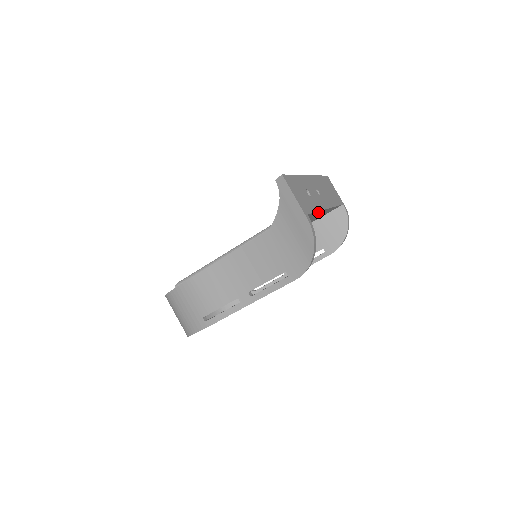
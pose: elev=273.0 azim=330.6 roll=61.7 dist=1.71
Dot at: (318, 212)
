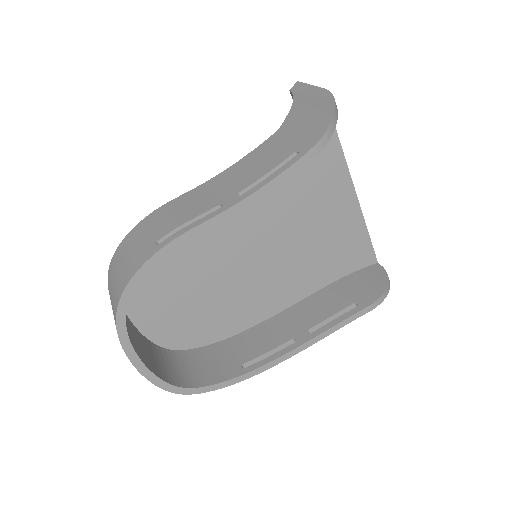
Dot at: (342, 164)
